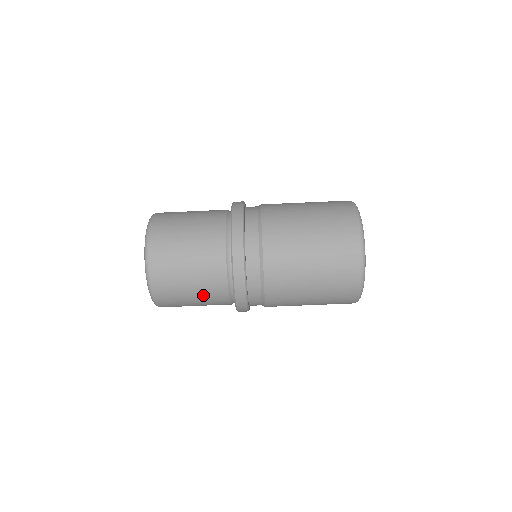
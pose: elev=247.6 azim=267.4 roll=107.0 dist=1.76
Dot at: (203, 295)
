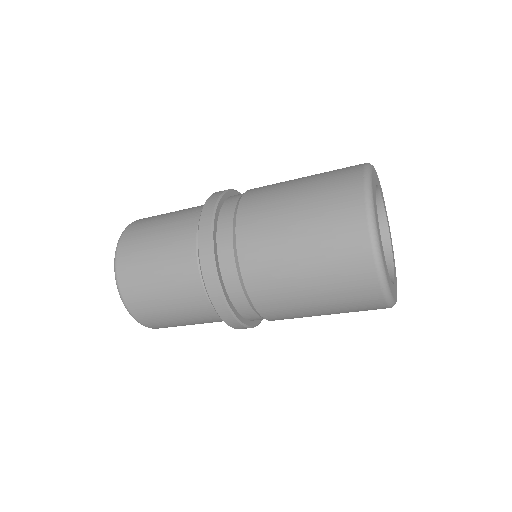
Dot at: occluded
